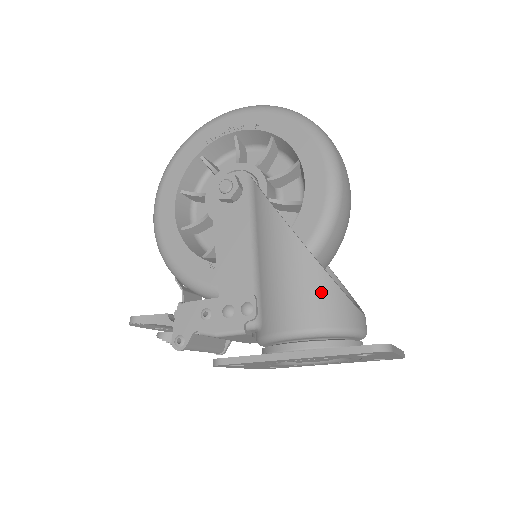
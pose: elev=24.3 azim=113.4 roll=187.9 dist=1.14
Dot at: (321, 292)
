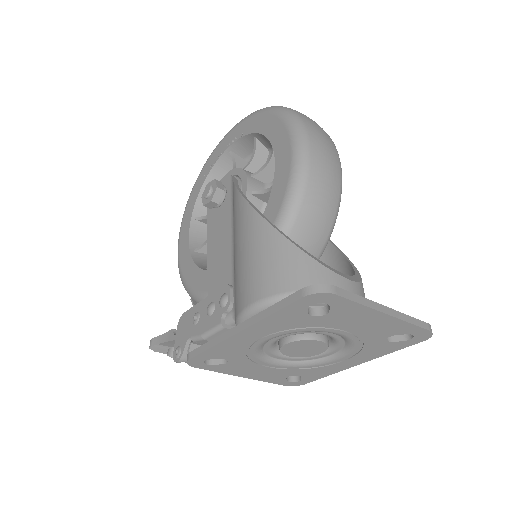
Dot at: (276, 257)
